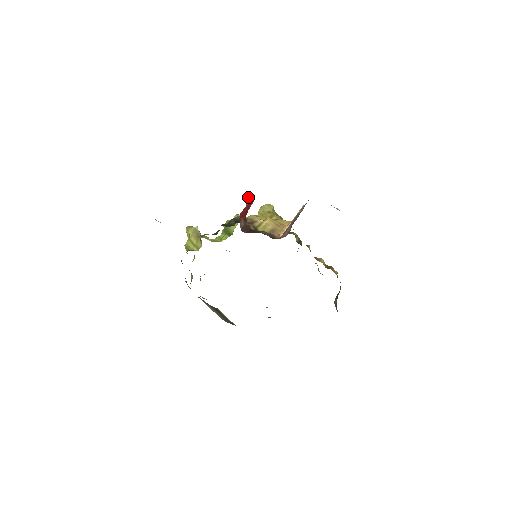
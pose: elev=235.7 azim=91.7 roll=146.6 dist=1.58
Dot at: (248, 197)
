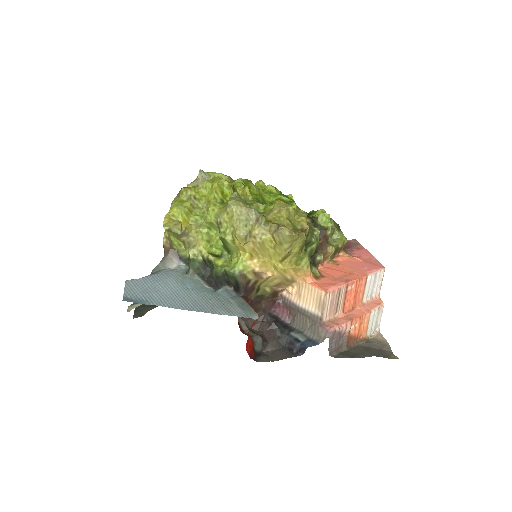
Dot at: (252, 326)
